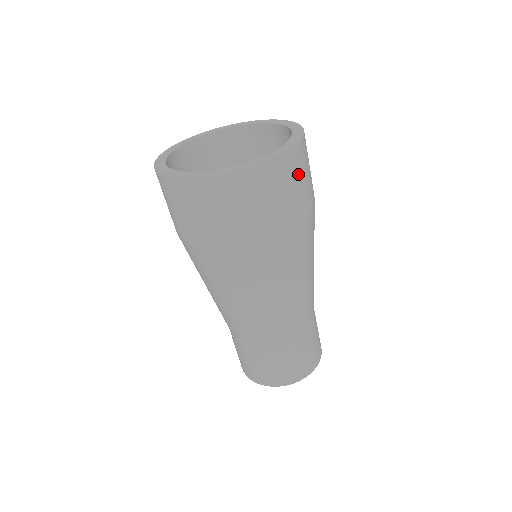
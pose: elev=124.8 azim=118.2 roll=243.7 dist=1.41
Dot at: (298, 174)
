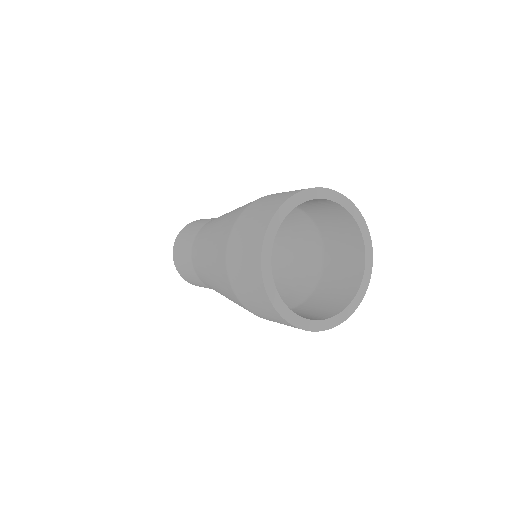
Dot at: occluded
